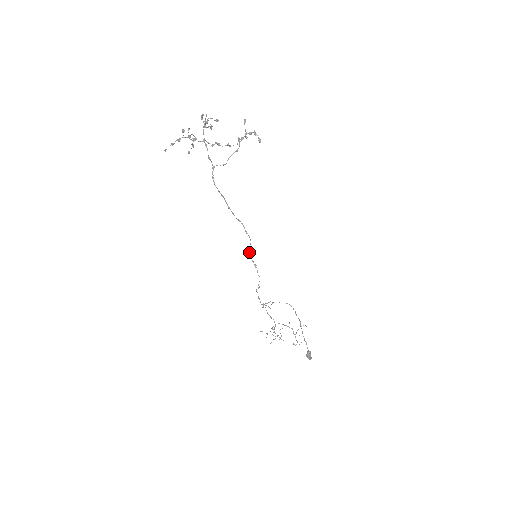
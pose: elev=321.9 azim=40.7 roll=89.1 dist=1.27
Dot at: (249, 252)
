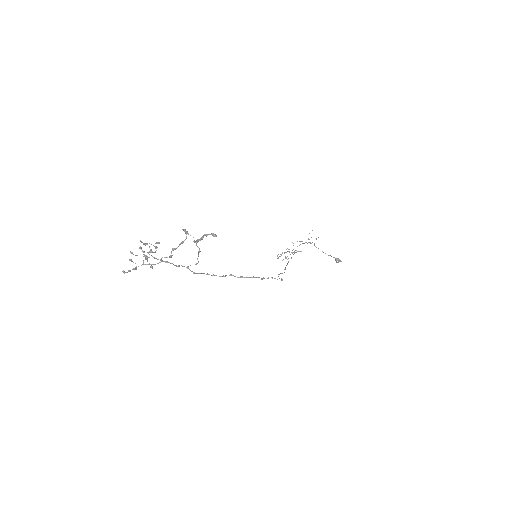
Dot at: (262, 279)
